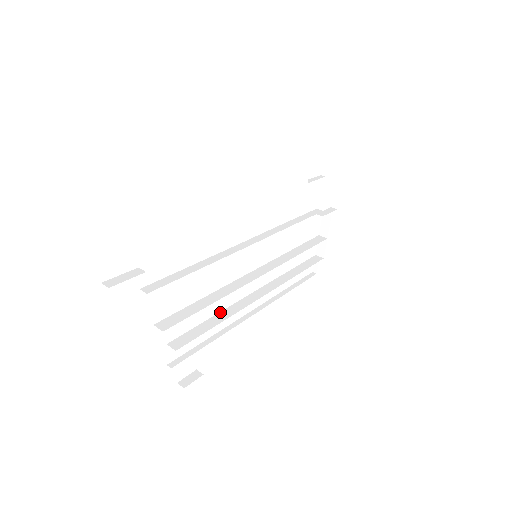
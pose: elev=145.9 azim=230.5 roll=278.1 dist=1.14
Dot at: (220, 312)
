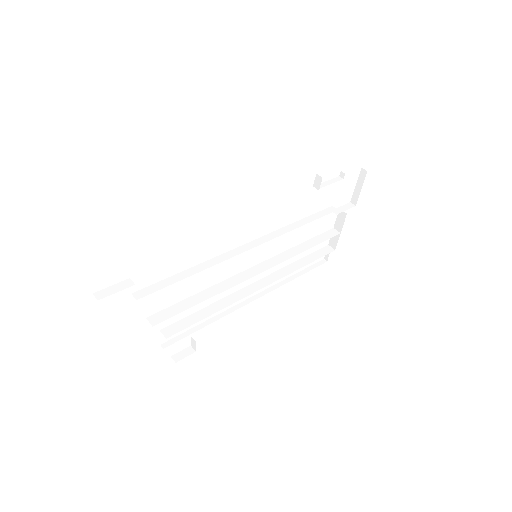
Dot at: (216, 302)
